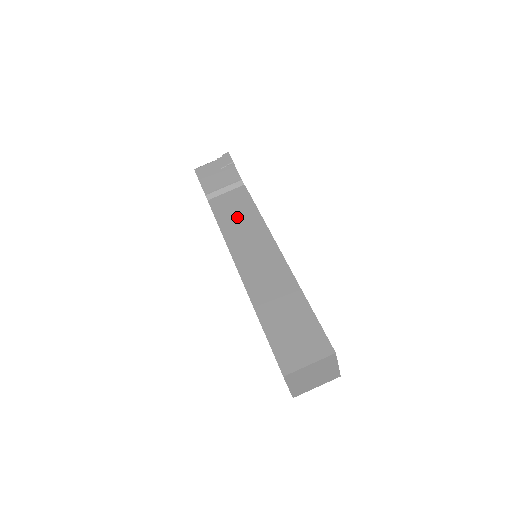
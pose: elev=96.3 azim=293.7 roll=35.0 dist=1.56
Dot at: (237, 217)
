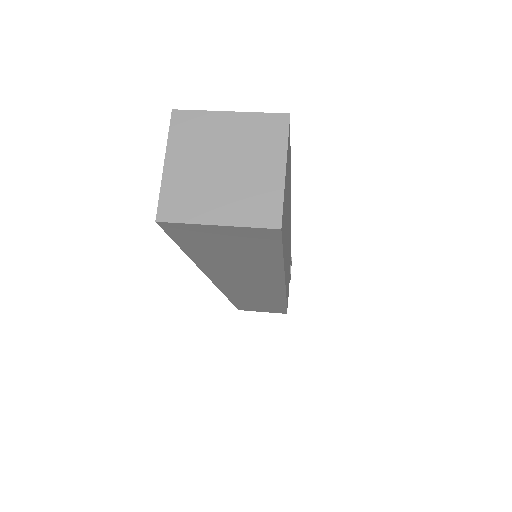
Dot at: occluded
